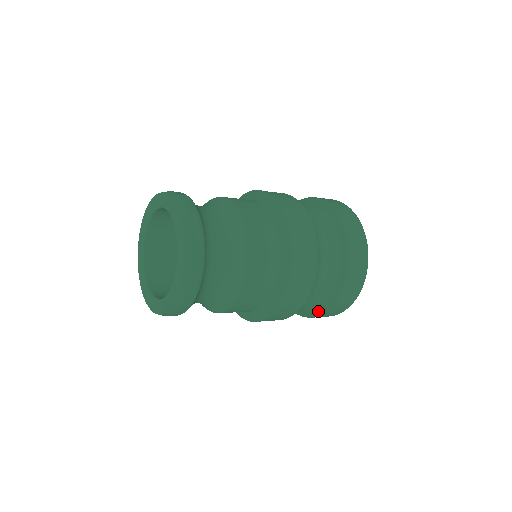
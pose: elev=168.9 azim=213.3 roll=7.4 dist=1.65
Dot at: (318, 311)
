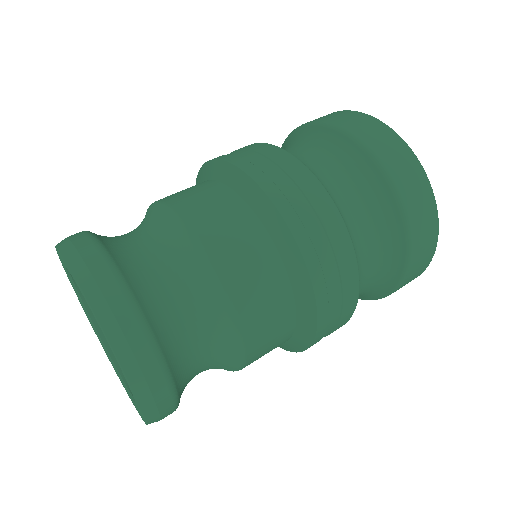
Dot at: (398, 267)
